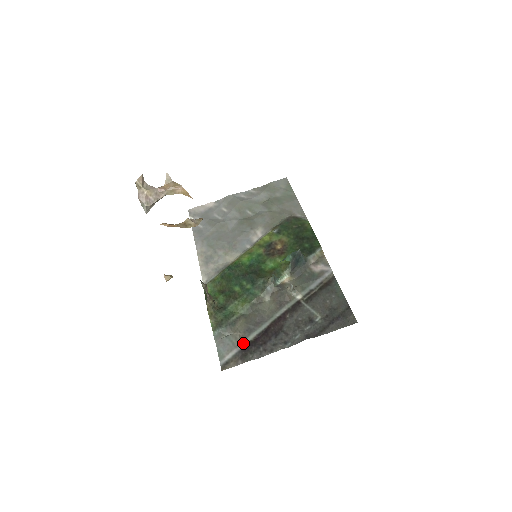
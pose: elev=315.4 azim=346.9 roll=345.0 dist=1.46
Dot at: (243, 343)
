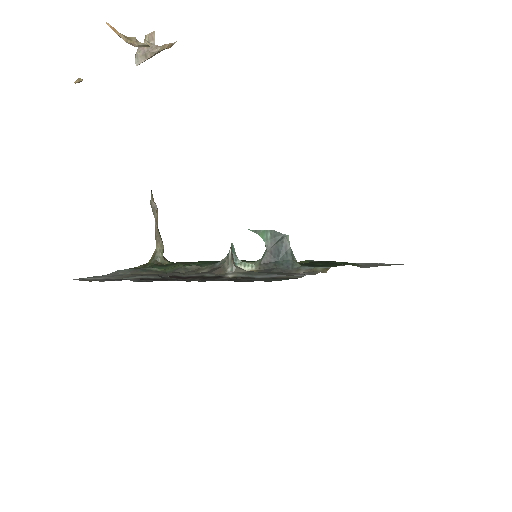
Dot at: (121, 278)
